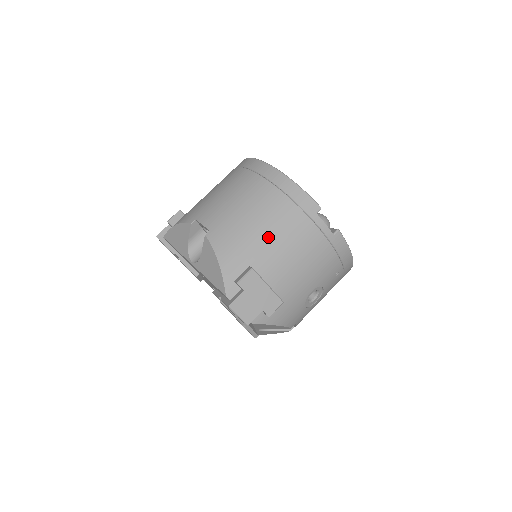
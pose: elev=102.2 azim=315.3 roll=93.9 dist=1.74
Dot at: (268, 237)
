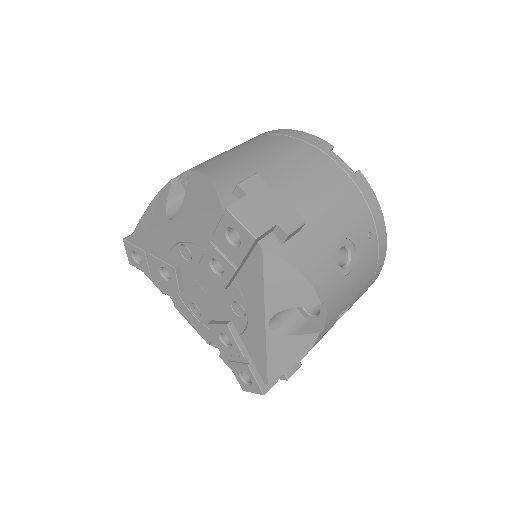
Dot at: (273, 161)
